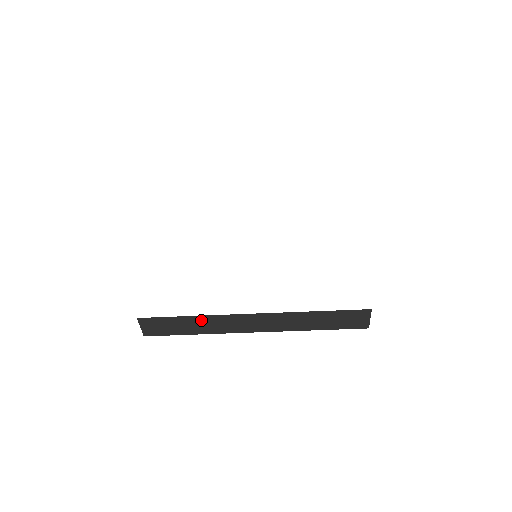
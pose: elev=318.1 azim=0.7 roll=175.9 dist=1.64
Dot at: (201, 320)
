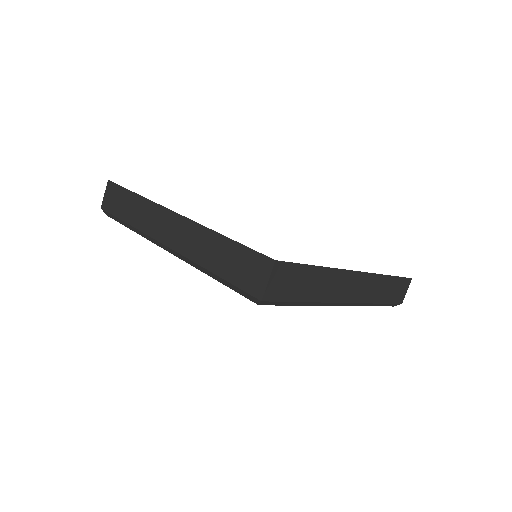
Dot at: (324, 275)
